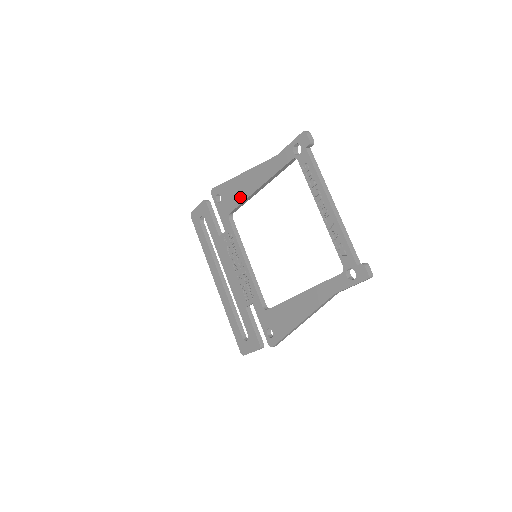
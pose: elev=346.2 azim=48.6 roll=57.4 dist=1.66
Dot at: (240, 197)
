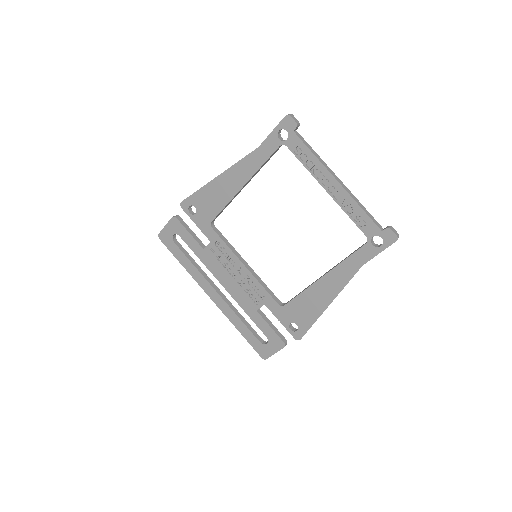
Dot at: (221, 201)
